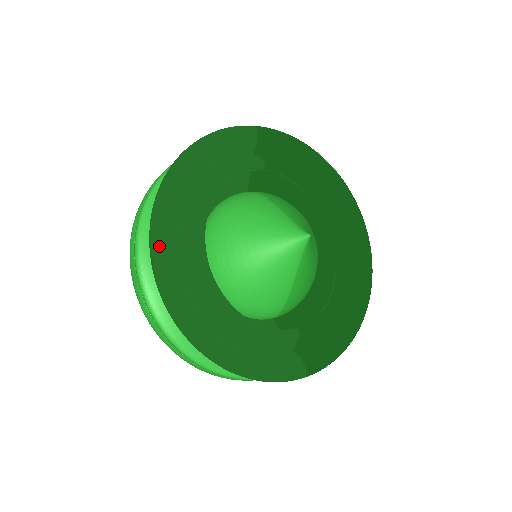
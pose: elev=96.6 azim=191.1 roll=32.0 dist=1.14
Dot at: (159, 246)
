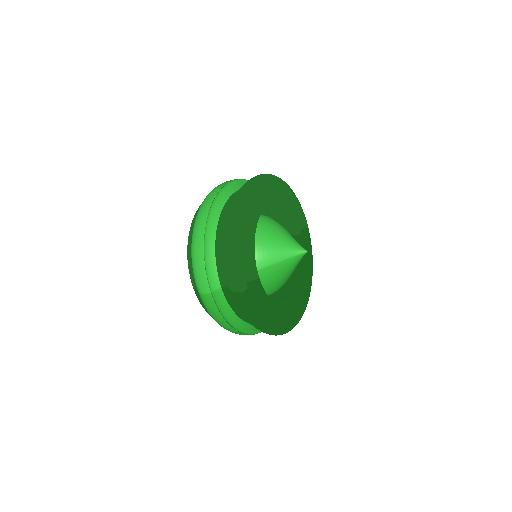
Dot at: (263, 177)
